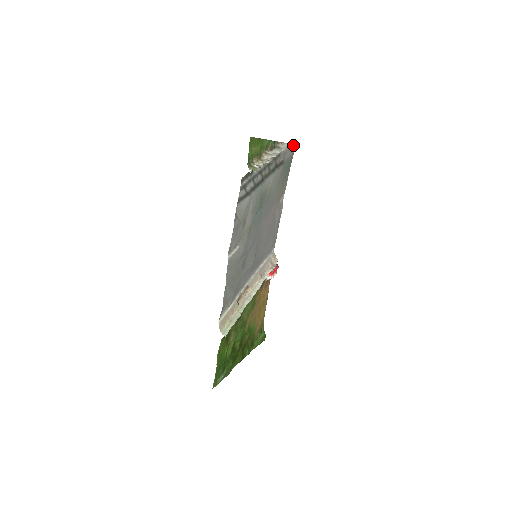
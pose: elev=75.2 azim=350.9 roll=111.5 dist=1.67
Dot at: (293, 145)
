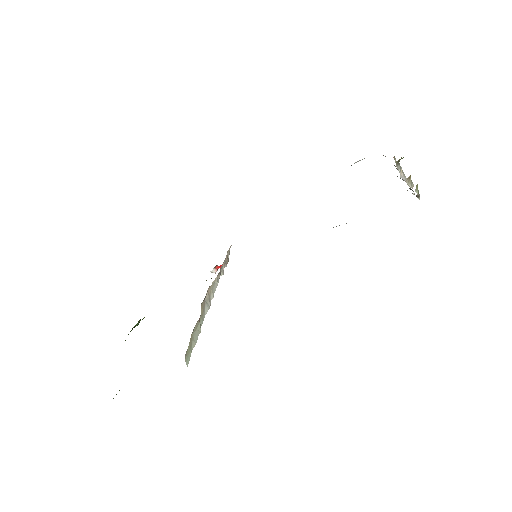
Dot at: occluded
